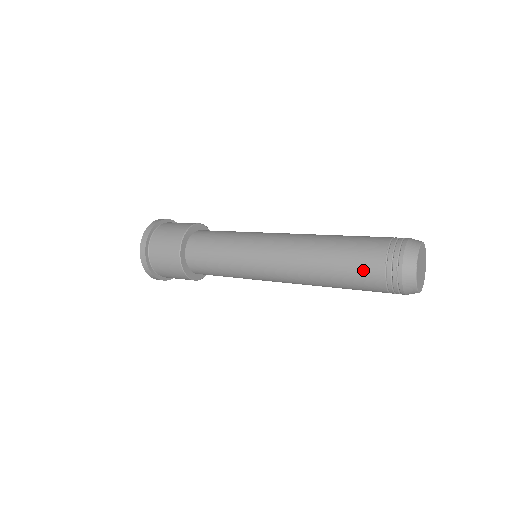
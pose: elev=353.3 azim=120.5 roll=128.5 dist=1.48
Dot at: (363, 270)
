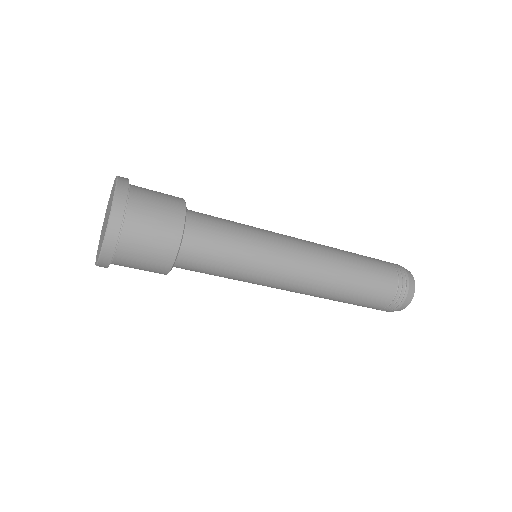
Dot at: (379, 262)
